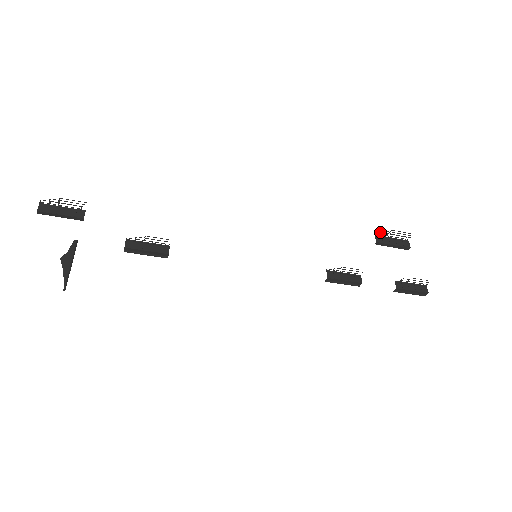
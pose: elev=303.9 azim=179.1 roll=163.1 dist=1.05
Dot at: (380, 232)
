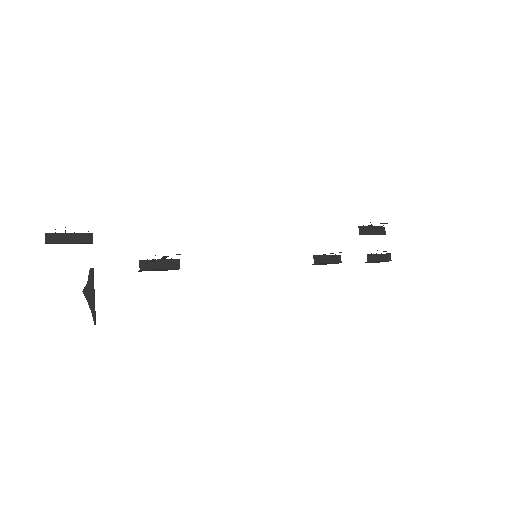
Dot at: (363, 225)
